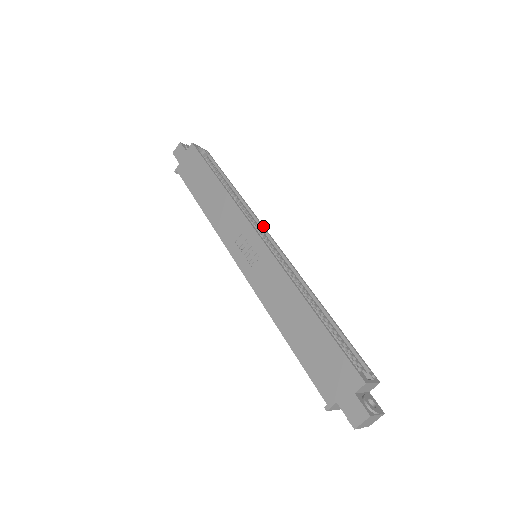
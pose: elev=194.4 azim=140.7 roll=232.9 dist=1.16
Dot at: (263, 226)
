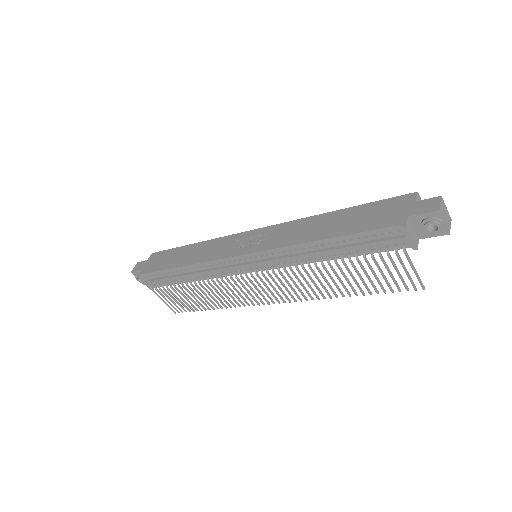
Dot at: occluded
